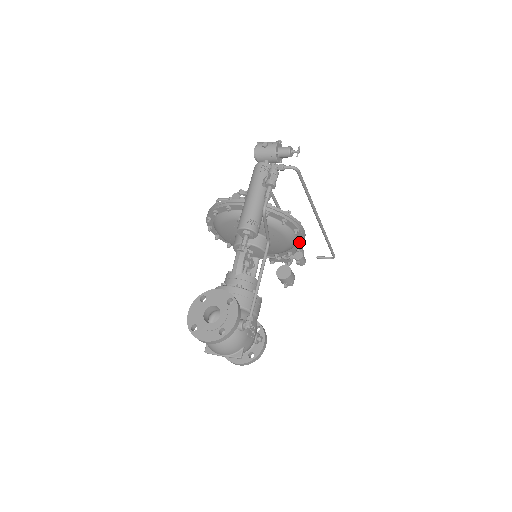
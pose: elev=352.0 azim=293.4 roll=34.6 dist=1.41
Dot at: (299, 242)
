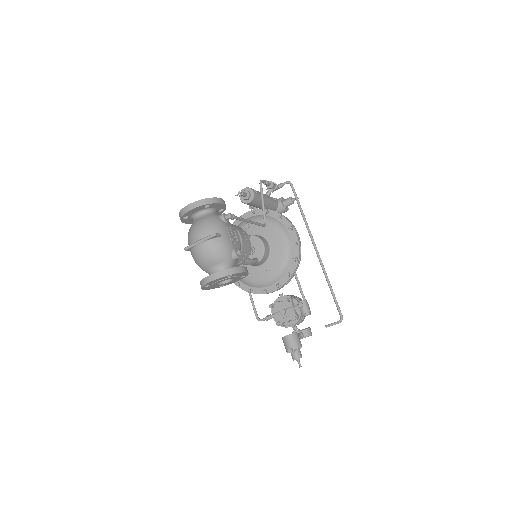
Dot at: (294, 242)
